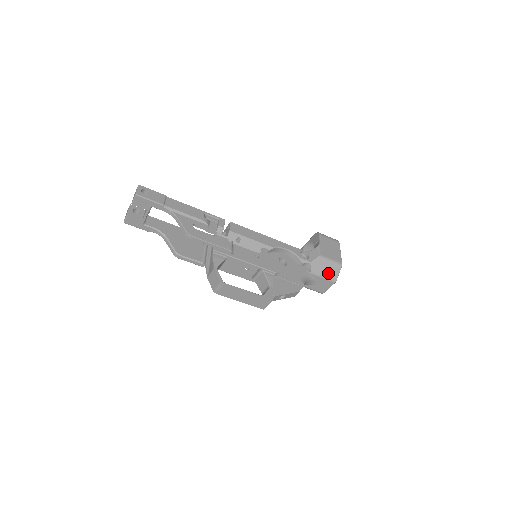
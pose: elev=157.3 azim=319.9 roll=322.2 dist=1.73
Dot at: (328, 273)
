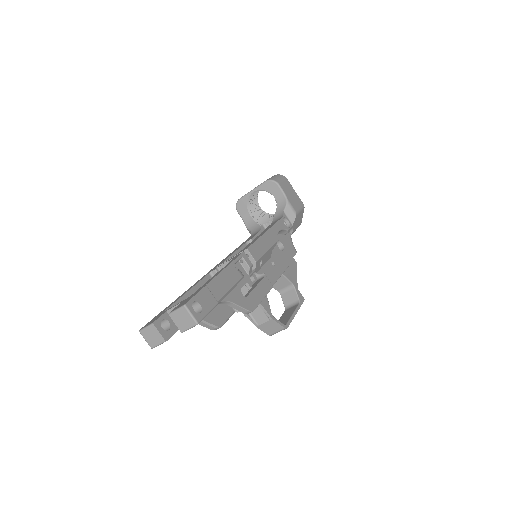
Dot at: (299, 223)
